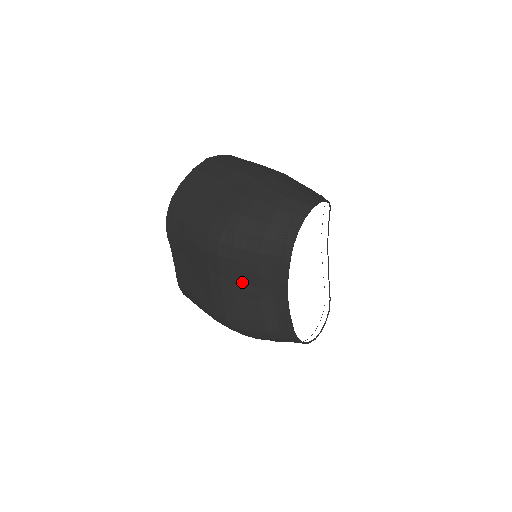
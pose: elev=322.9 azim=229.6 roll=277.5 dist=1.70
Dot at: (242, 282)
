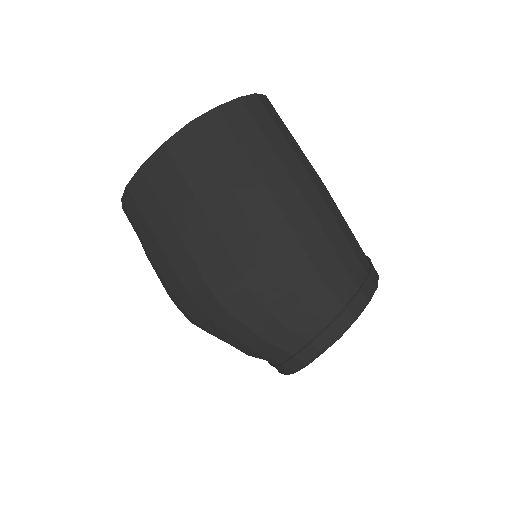
Dot at: occluded
